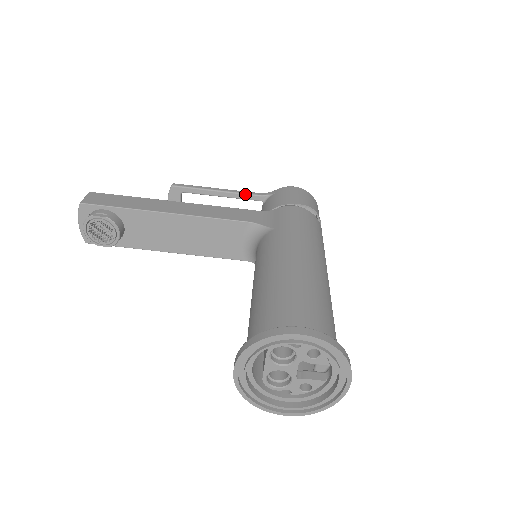
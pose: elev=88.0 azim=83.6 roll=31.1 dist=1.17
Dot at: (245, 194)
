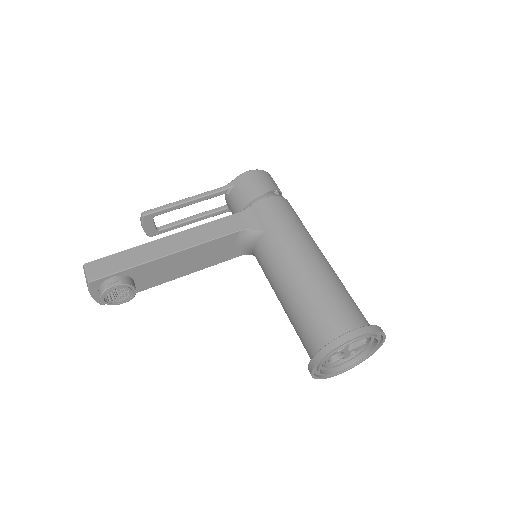
Dot at: (210, 195)
